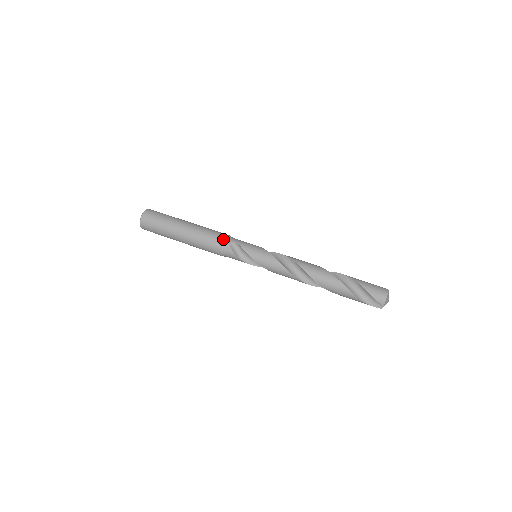
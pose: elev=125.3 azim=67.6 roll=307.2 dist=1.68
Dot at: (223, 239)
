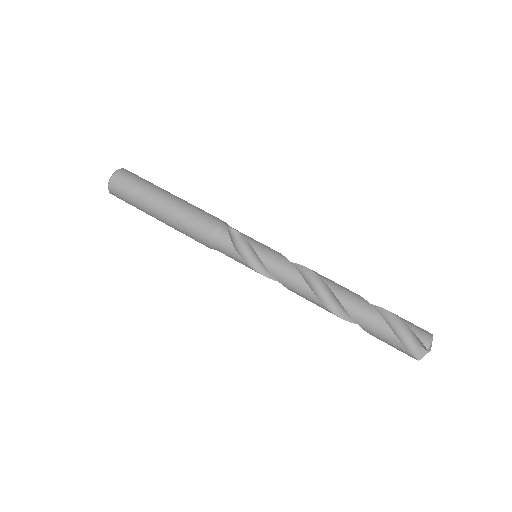
Dot at: (220, 220)
